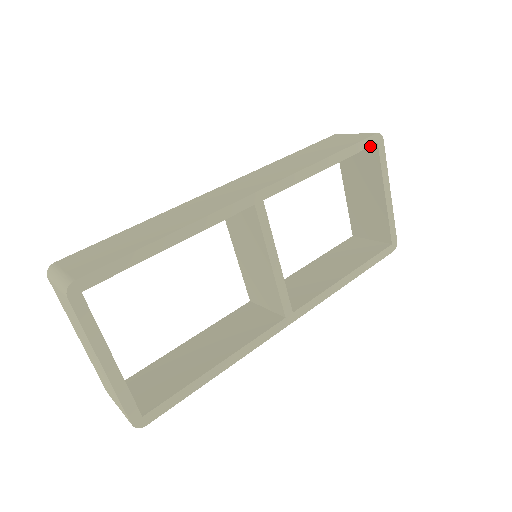
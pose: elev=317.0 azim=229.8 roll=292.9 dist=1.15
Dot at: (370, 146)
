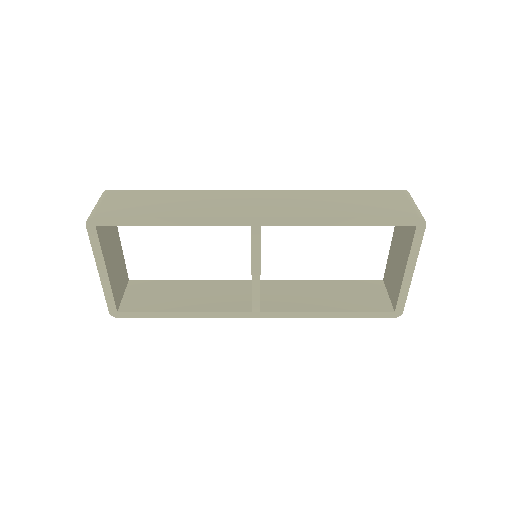
Dot at: occluded
